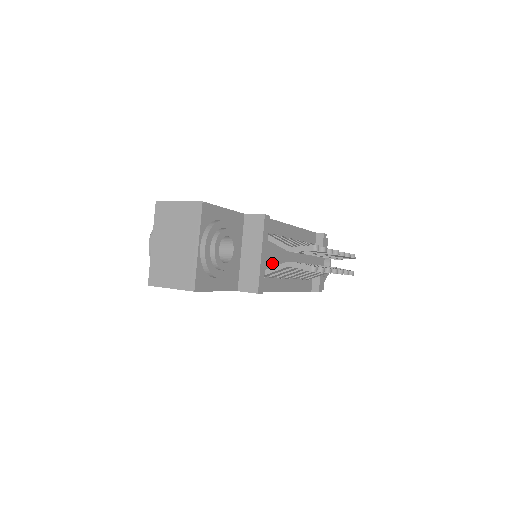
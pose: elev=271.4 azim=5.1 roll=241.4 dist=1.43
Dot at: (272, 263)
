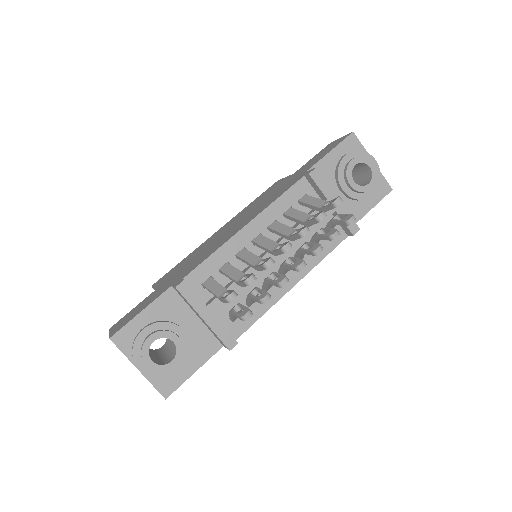
Dot at: occluded
